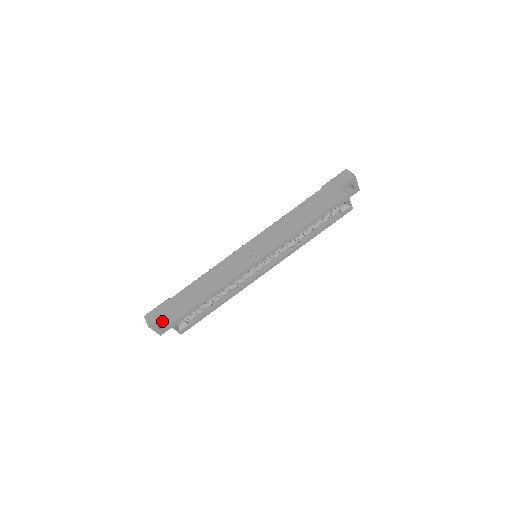
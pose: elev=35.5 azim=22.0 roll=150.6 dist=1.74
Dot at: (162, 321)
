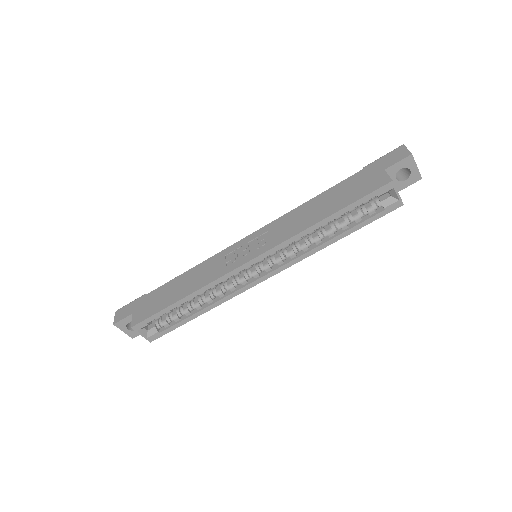
Dot at: occluded
